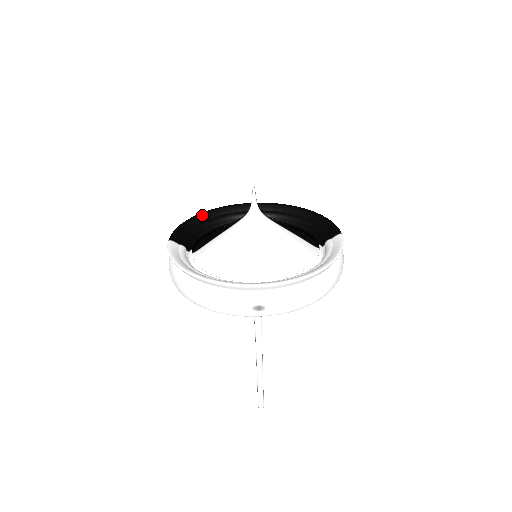
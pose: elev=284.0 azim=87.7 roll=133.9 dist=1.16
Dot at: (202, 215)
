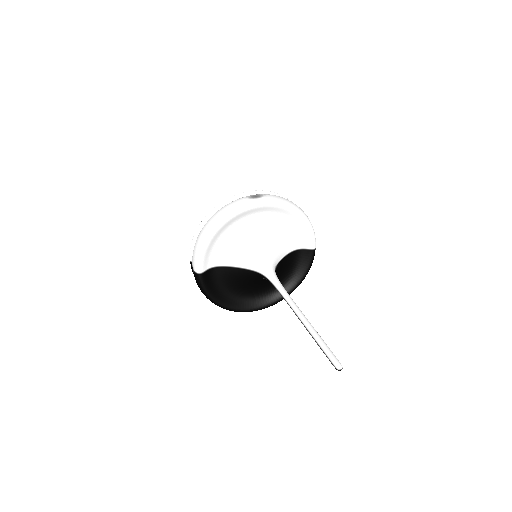
Dot at: occluded
